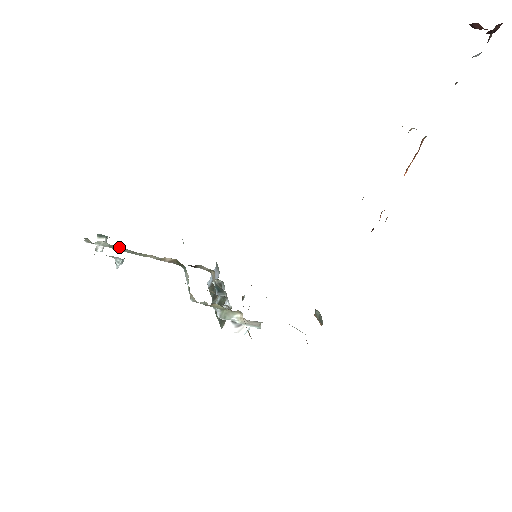
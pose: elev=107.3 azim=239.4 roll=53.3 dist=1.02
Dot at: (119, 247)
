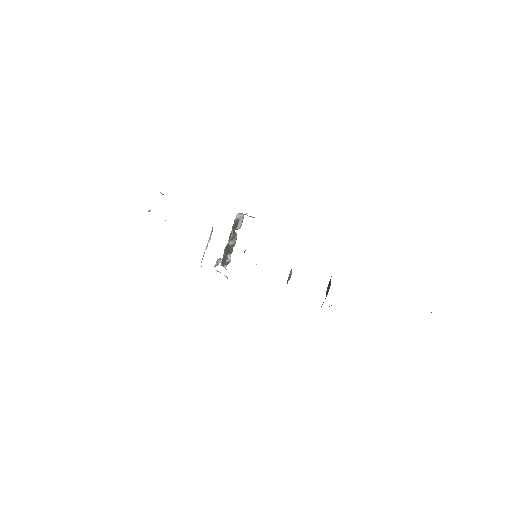
Dot at: occluded
